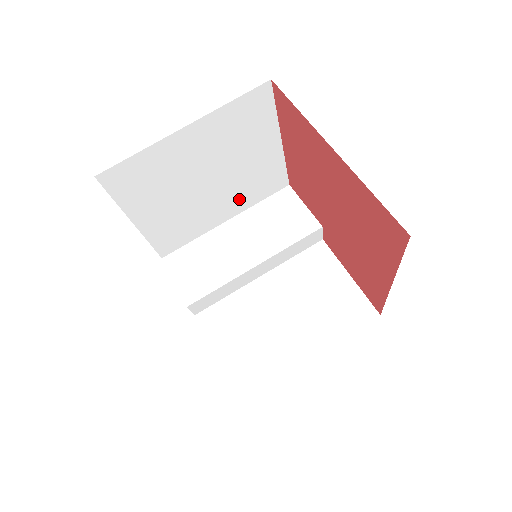
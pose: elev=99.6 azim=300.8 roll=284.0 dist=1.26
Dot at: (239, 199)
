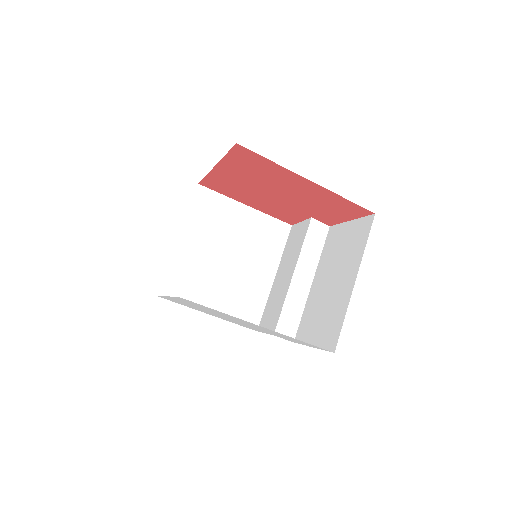
Dot at: (265, 257)
